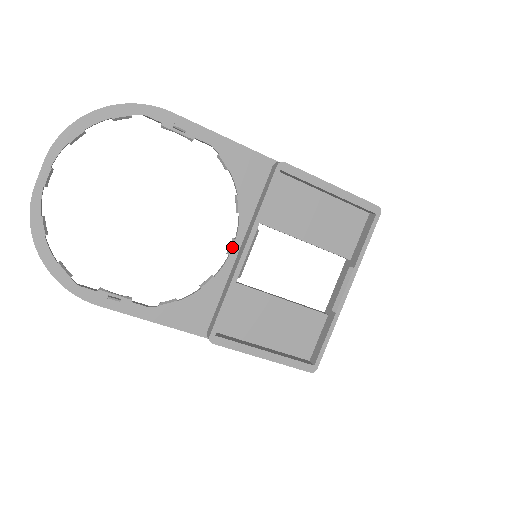
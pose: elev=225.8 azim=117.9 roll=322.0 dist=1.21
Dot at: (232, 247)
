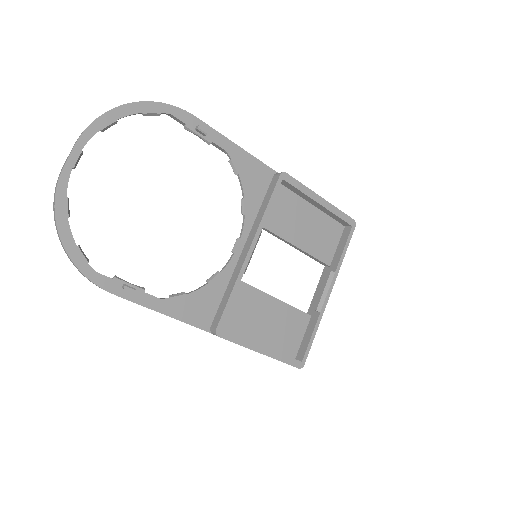
Dot at: (237, 246)
